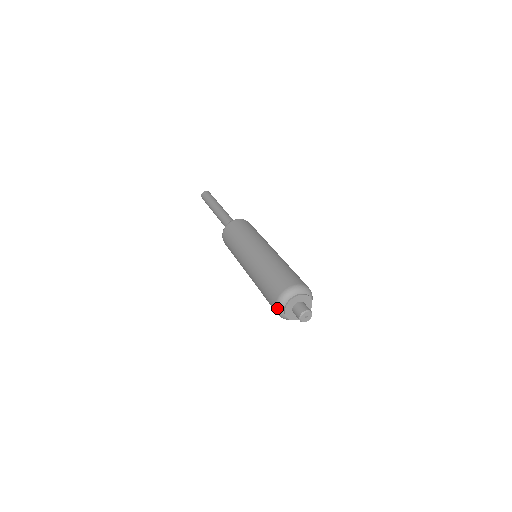
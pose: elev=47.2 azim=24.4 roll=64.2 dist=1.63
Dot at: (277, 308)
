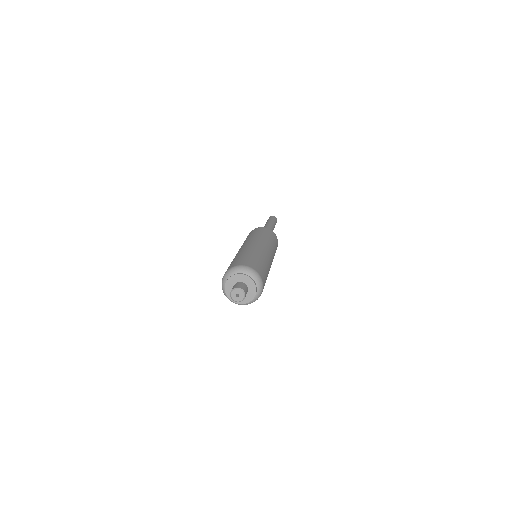
Dot at: (223, 292)
